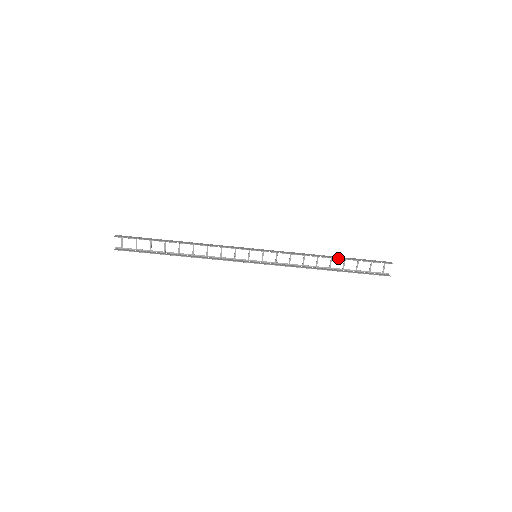
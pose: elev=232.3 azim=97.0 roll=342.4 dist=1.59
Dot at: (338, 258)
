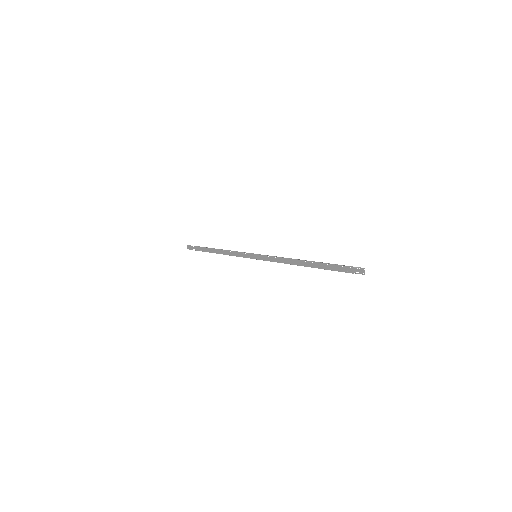
Dot at: (304, 266)
